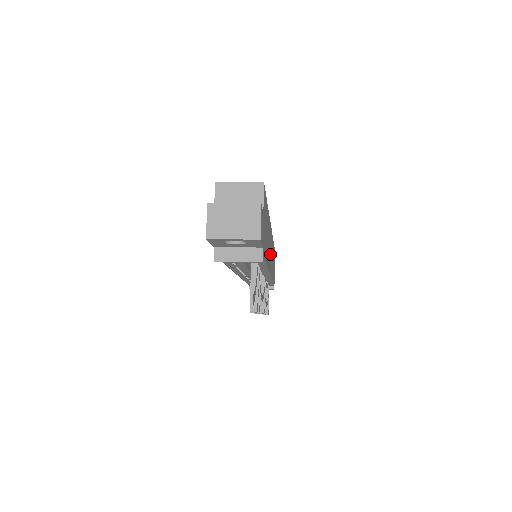
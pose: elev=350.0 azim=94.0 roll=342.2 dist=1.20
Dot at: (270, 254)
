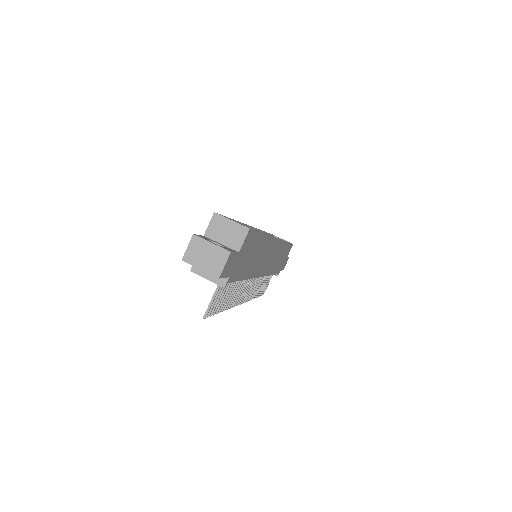
Dot at: (265, 261)
